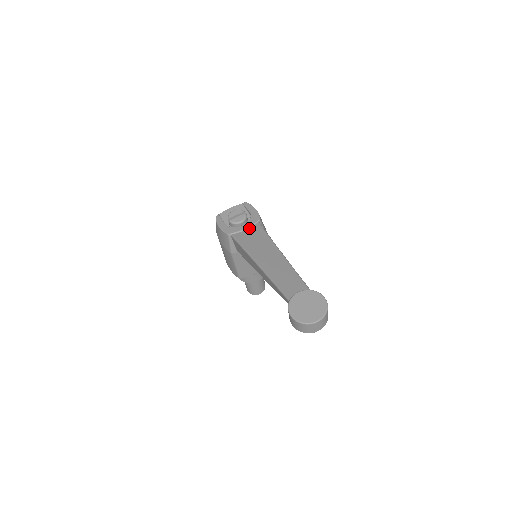
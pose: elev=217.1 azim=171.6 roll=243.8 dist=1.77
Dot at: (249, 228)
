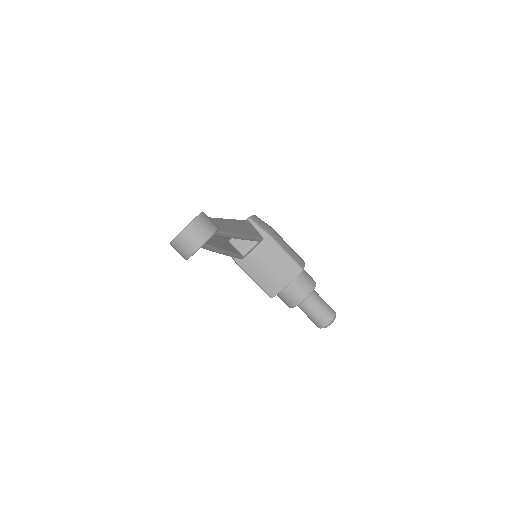
Dot at: occluded
